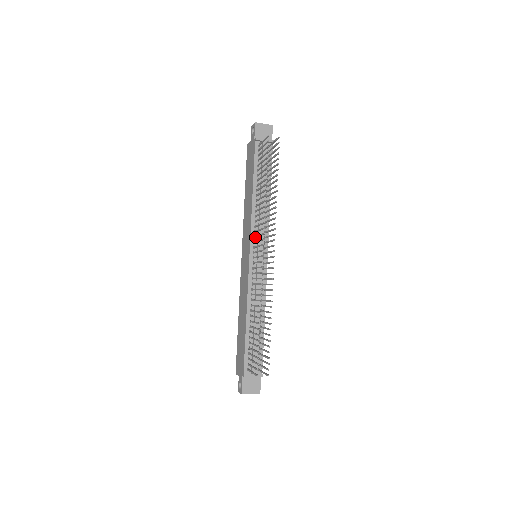
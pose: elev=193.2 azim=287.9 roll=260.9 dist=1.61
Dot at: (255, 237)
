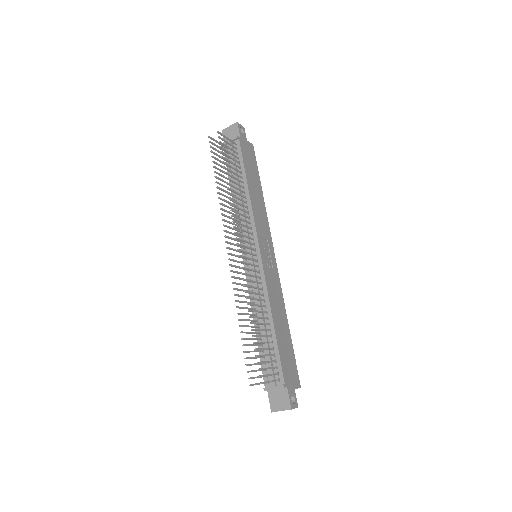
Dot at: (243, 237)
